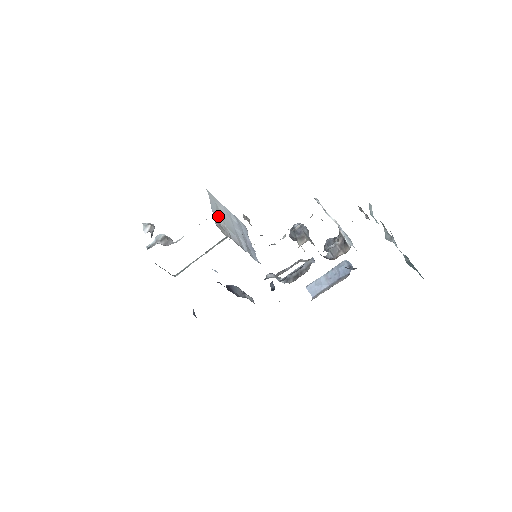
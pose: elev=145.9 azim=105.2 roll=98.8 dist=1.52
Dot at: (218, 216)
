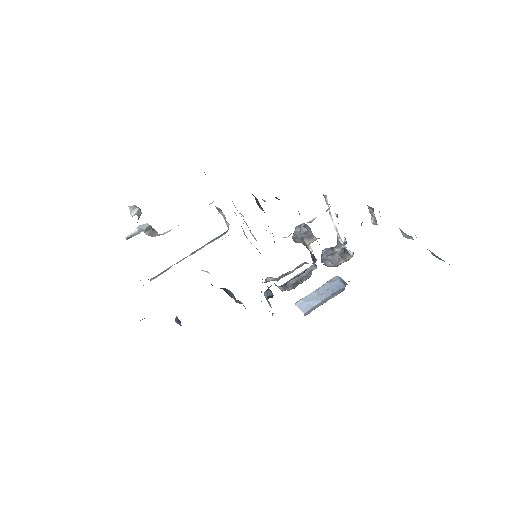
Dot at: occluded
